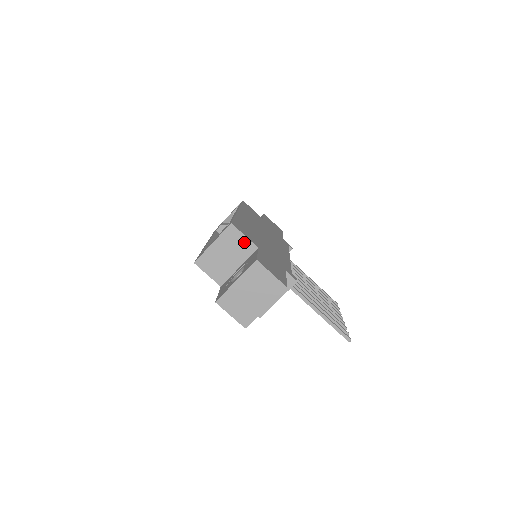
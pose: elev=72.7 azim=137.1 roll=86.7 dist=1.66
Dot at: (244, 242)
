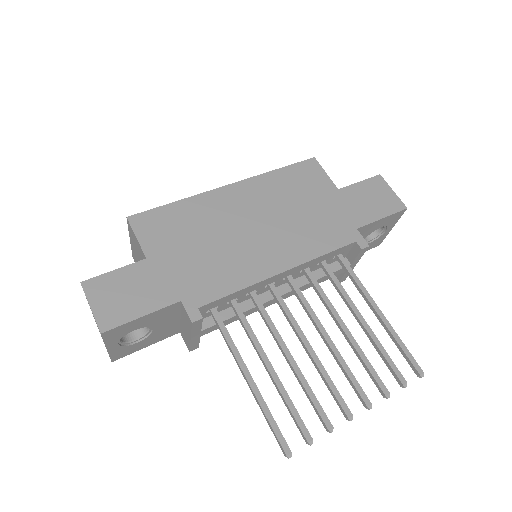
Dot at: (139, 246)
